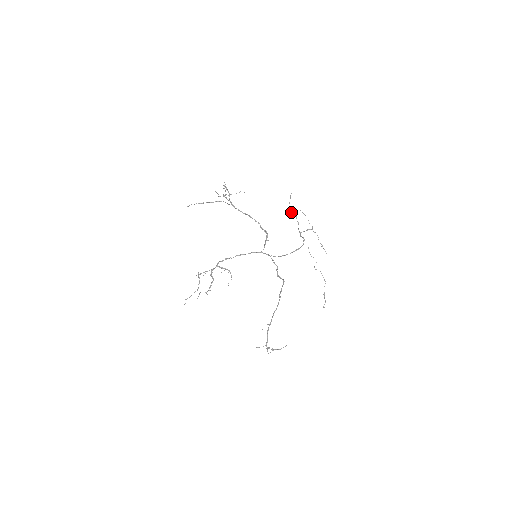
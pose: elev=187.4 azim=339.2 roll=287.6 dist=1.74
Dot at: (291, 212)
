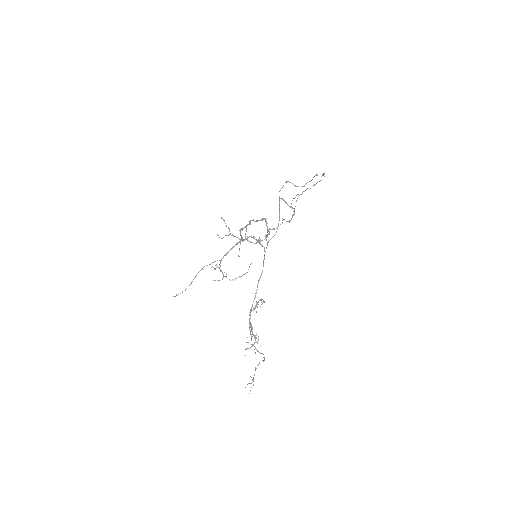
Dot at: occluded
